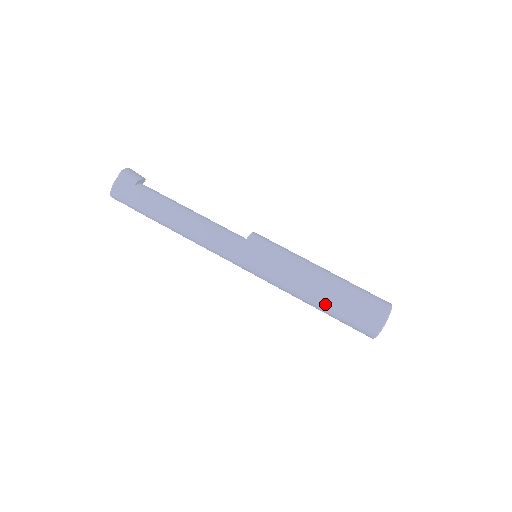
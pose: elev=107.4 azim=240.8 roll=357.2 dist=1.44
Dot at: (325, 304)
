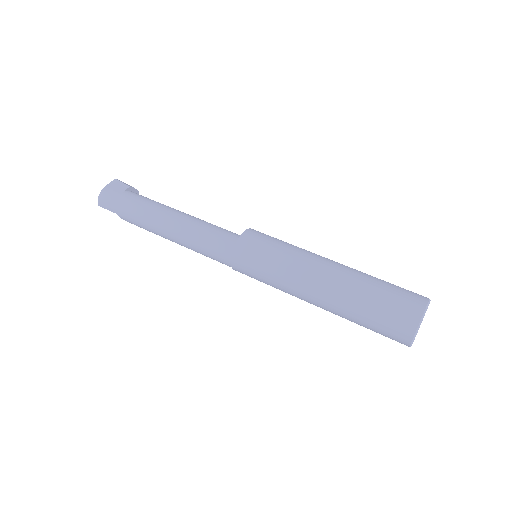
Dot at: (343, 295)
